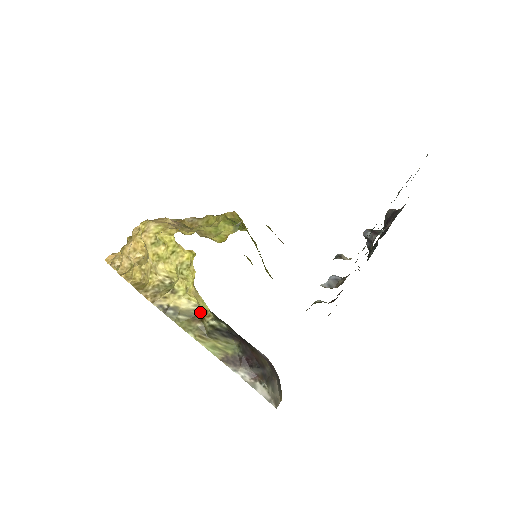
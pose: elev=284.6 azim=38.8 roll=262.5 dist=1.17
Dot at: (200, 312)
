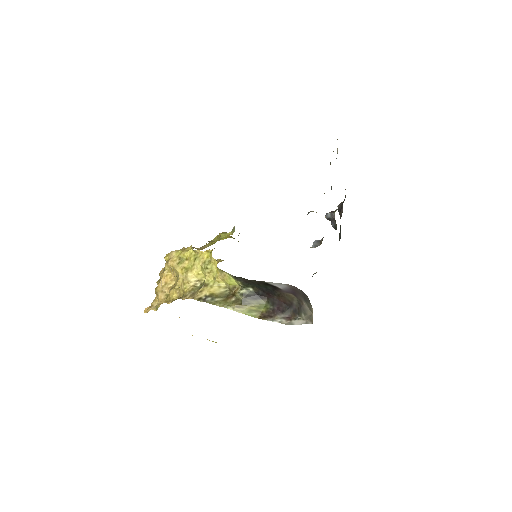
Dot at: (230, 291)
